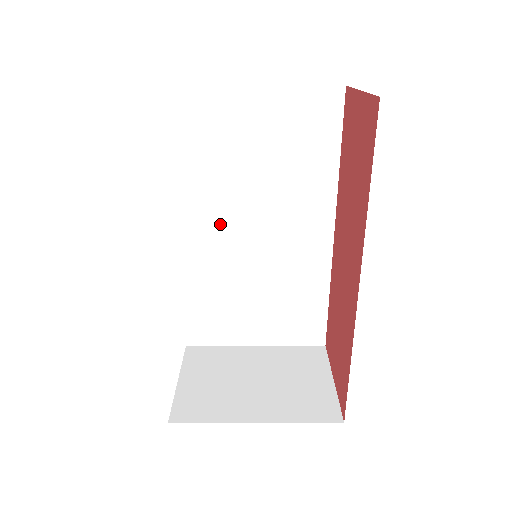
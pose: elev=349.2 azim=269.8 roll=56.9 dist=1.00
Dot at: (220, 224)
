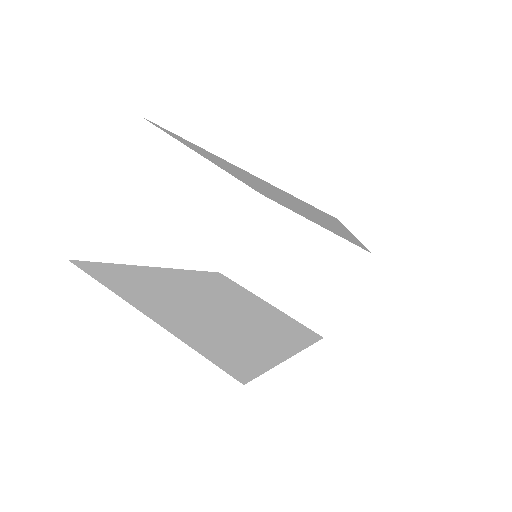
Dot at: (251, 183)
